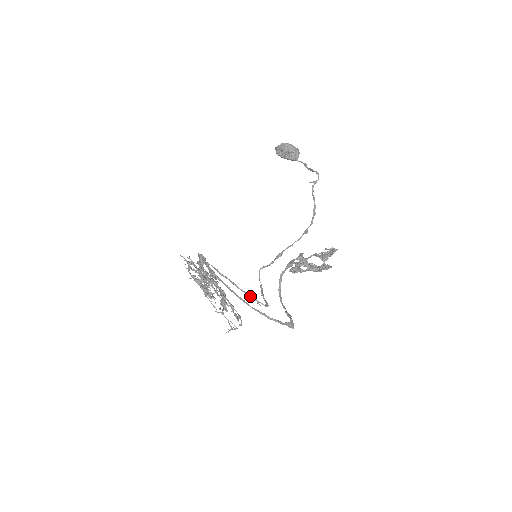
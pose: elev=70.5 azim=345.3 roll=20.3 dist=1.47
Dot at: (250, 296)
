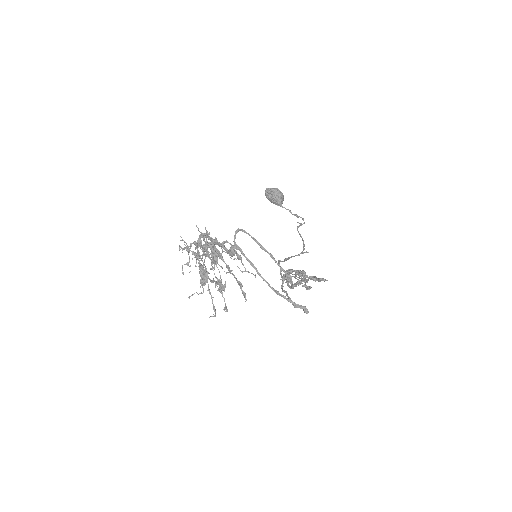
Dot at: (286, 272)
